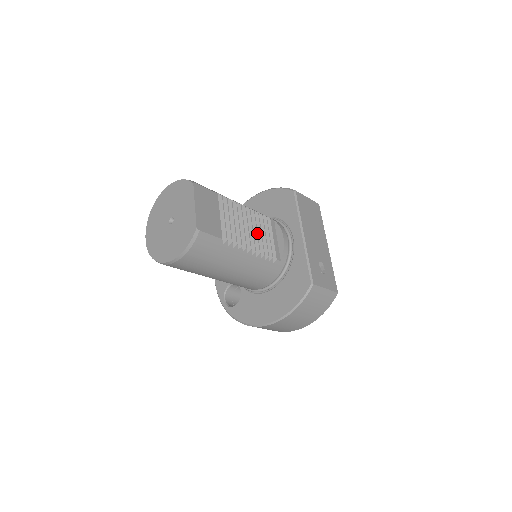
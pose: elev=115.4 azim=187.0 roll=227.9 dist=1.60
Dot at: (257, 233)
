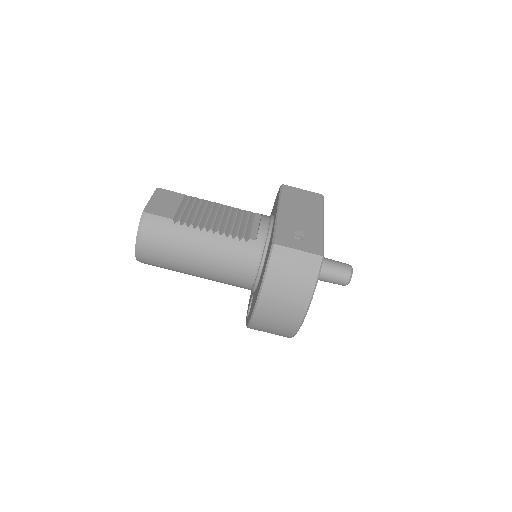
Dot at: (228, 220)
